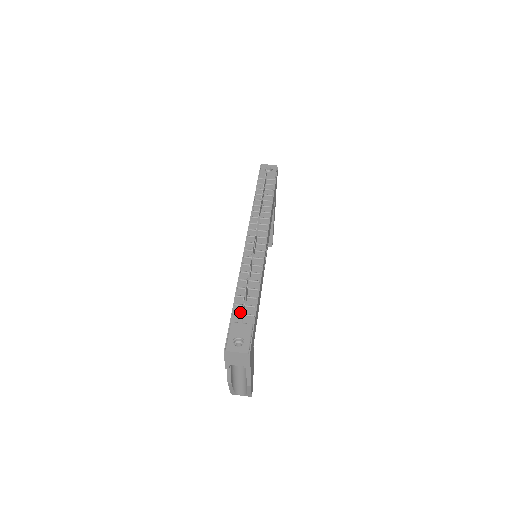
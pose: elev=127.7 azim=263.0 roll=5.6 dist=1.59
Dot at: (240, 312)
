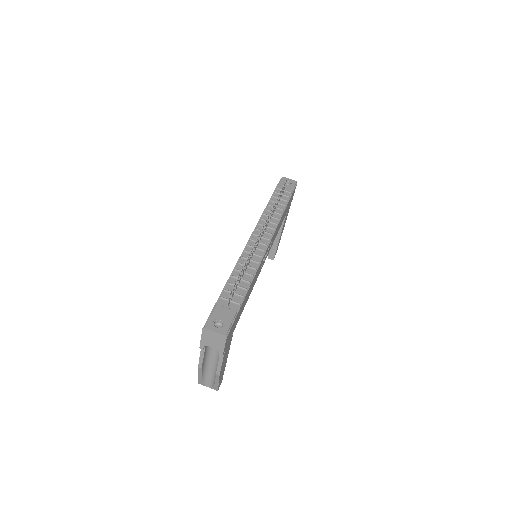
Dot at: occluded
